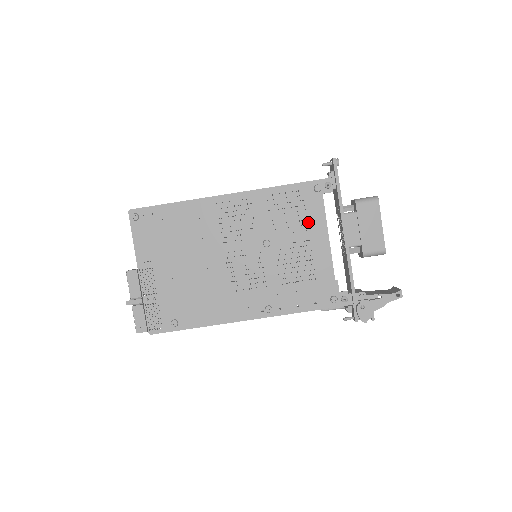
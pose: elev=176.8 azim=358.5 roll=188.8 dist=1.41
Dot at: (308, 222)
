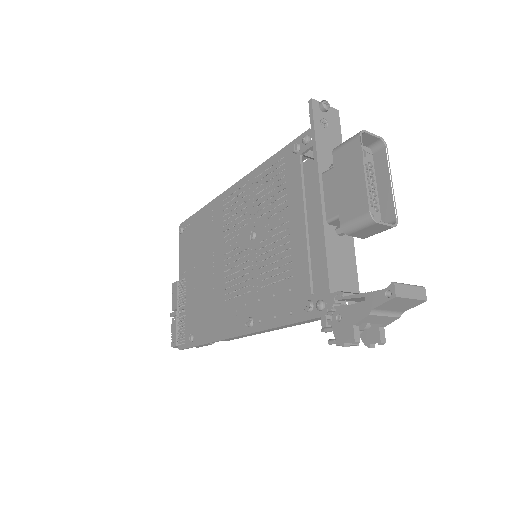
Dot at: (287, 197)
